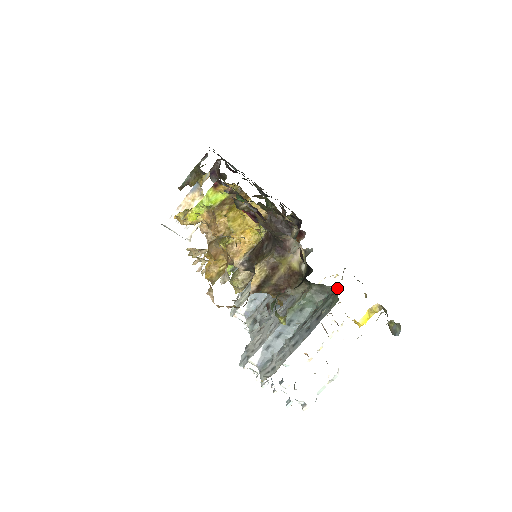
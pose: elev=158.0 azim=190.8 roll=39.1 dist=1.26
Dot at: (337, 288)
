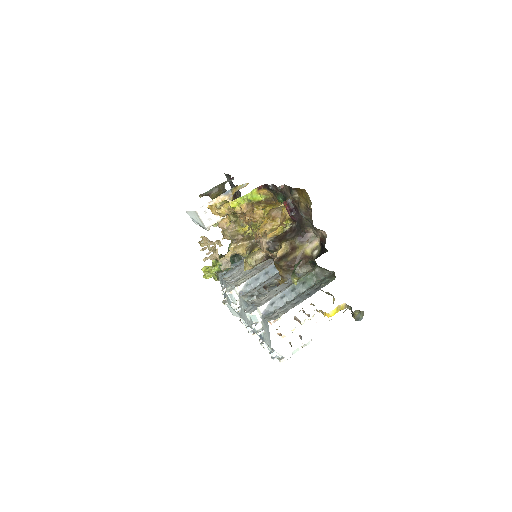
Dot at: (334, 272)
